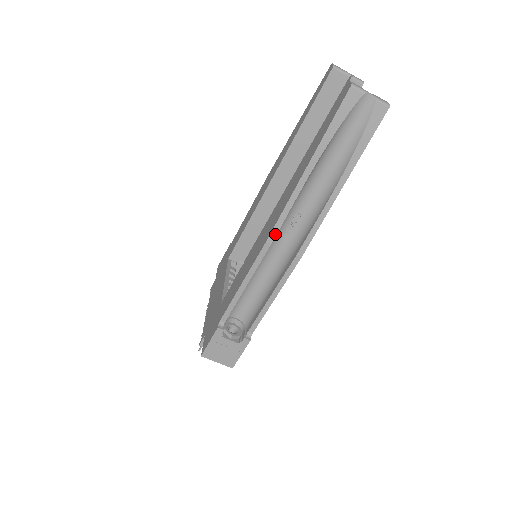
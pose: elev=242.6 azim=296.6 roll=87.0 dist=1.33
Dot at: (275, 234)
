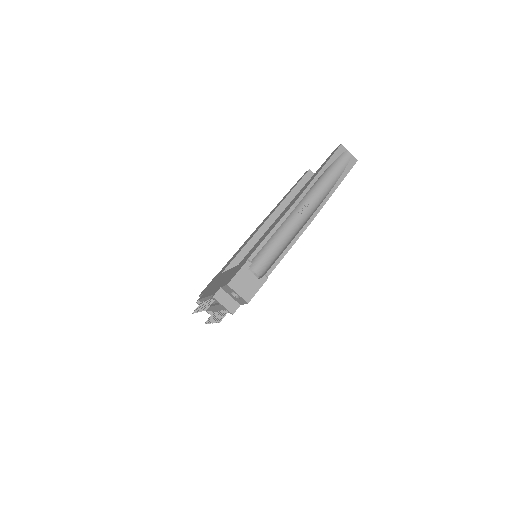
Dot at: (298, 203)
